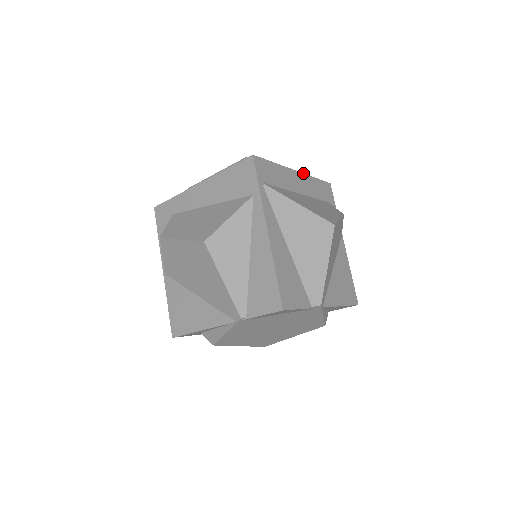
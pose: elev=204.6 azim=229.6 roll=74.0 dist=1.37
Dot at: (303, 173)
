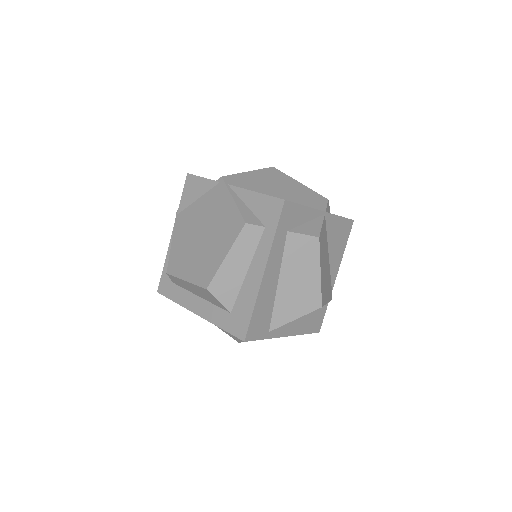
Dot at: occluded
